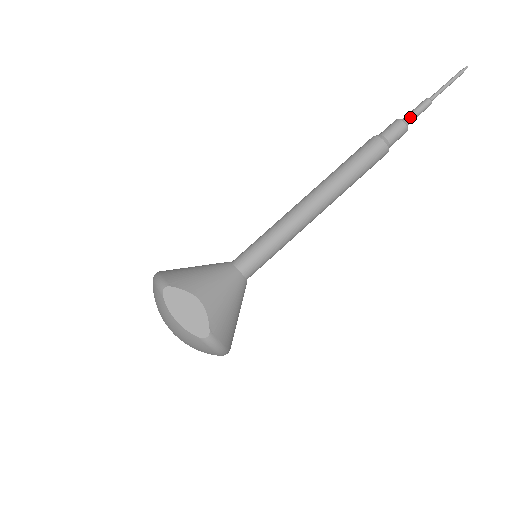
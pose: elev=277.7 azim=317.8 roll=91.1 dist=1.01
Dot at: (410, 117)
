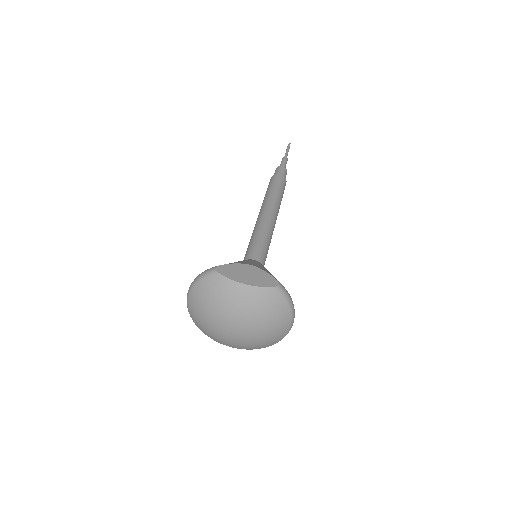
Dot at: (283, 165)
